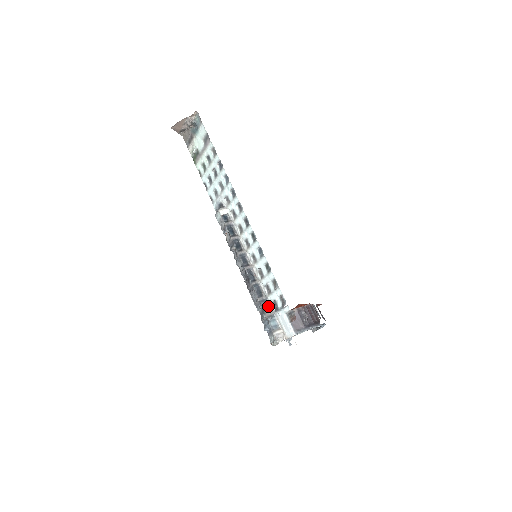
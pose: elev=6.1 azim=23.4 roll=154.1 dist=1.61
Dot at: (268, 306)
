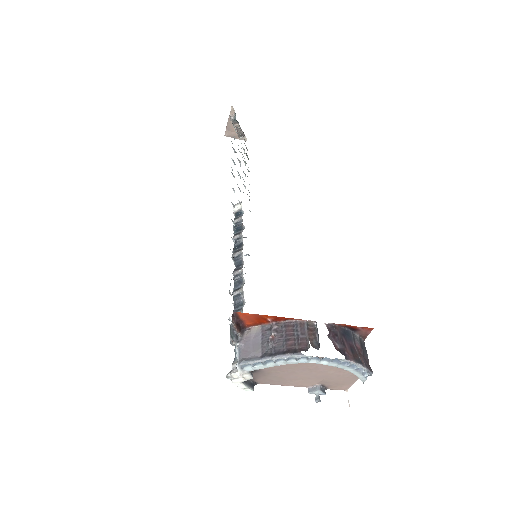
Dot at: occluded
